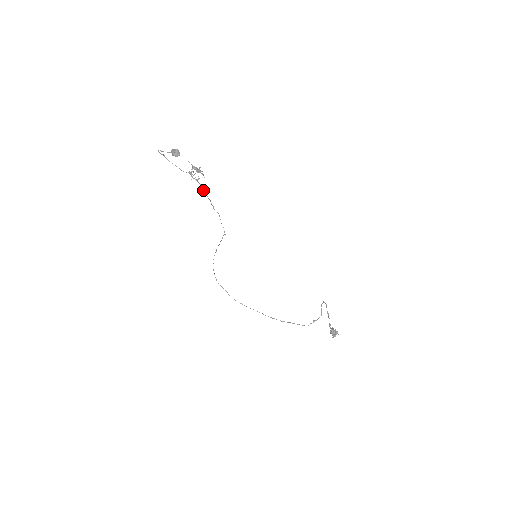
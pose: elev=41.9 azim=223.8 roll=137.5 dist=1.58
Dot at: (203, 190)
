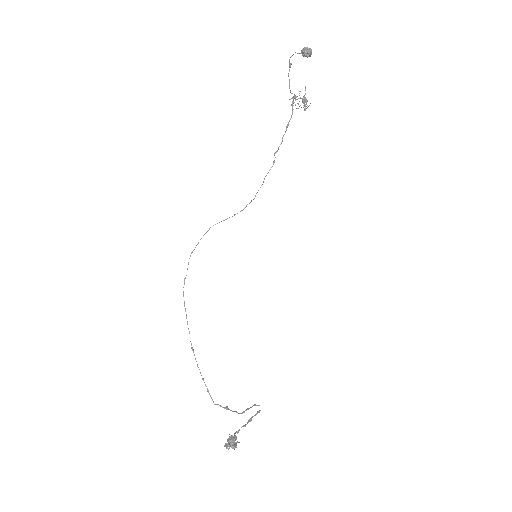
Dot at: (287, 125)
